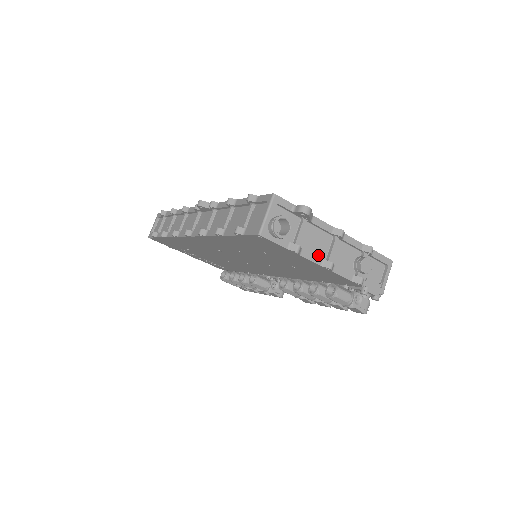
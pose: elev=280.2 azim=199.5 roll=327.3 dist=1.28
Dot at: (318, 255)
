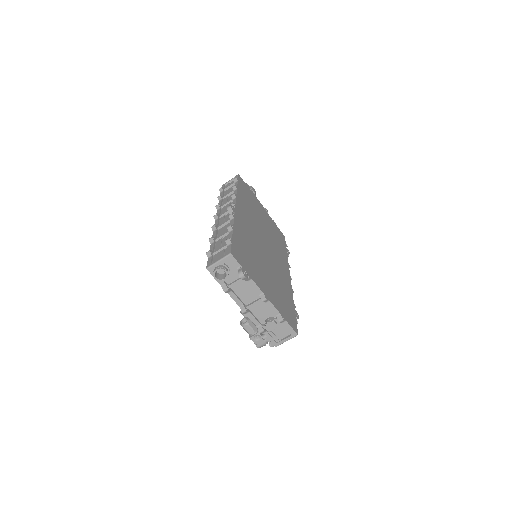
Dot at: (243, 300)
